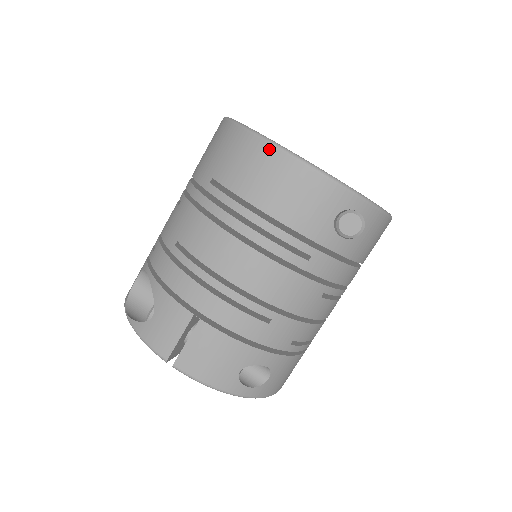
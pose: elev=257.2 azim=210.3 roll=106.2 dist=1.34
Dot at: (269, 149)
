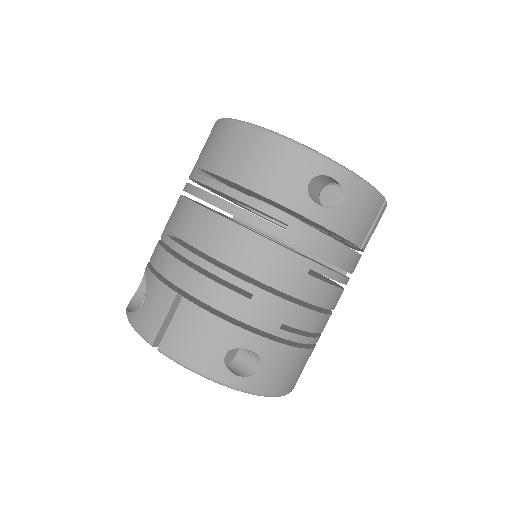
Dot at: (242, 128)
